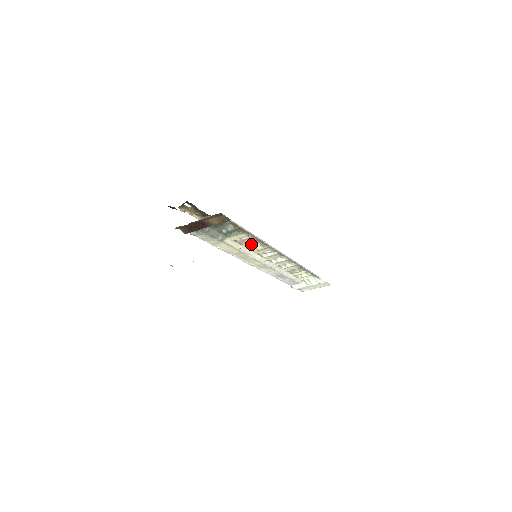
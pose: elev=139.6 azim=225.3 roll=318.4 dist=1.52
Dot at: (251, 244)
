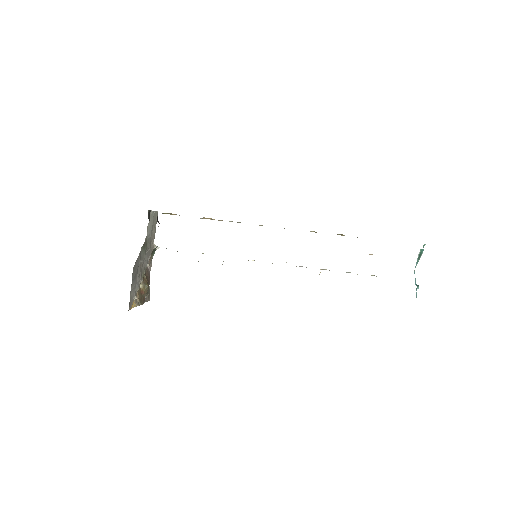
Dot at: occluded
